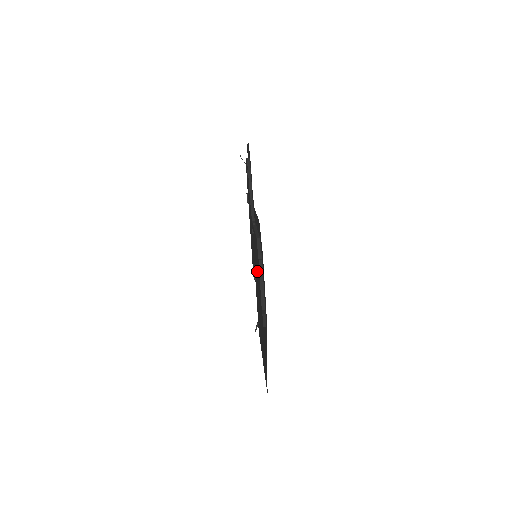
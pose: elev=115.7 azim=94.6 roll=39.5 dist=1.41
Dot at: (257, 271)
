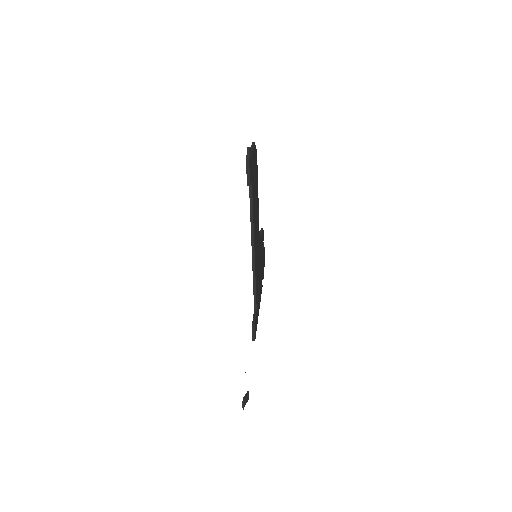
Dot at: occluded
